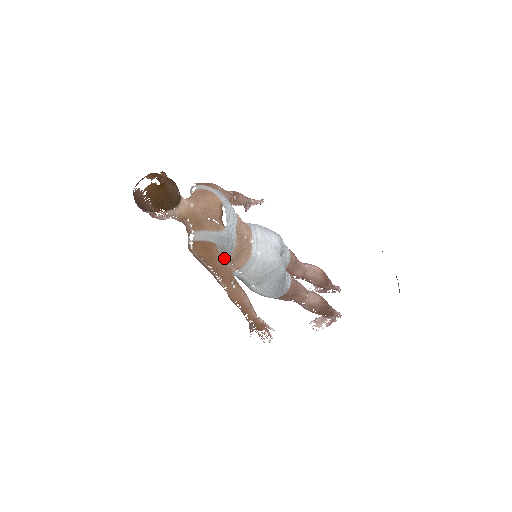
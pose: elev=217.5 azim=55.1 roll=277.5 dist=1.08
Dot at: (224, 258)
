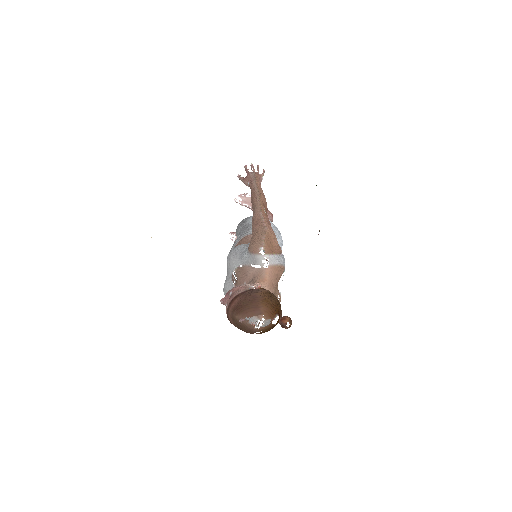
Dot at: occluded
